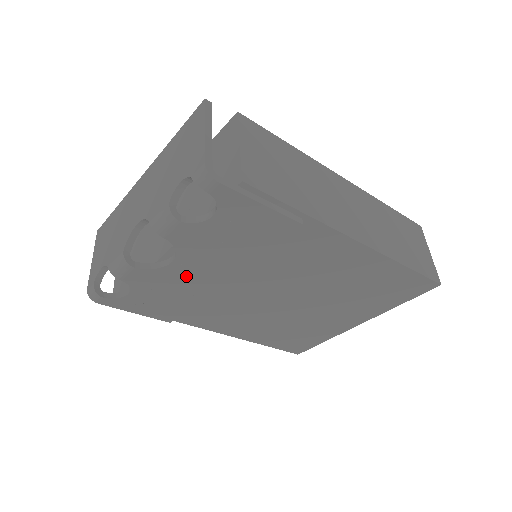
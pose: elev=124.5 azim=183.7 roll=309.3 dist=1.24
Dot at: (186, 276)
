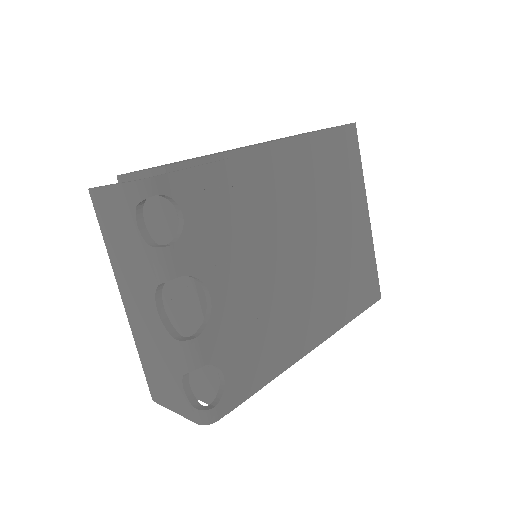
Dot at: (234, 301)
